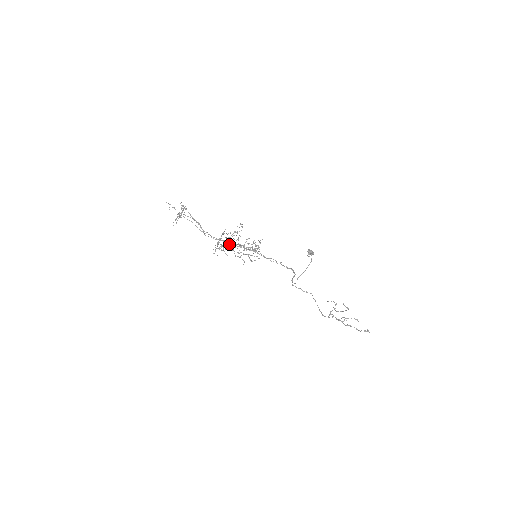
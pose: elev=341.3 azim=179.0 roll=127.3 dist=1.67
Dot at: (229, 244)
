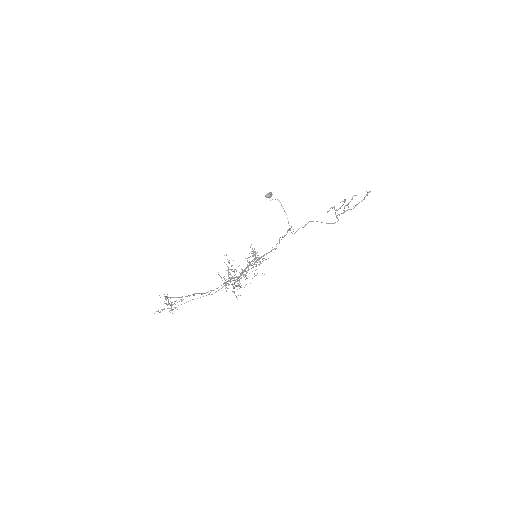
Dot at: occluded
